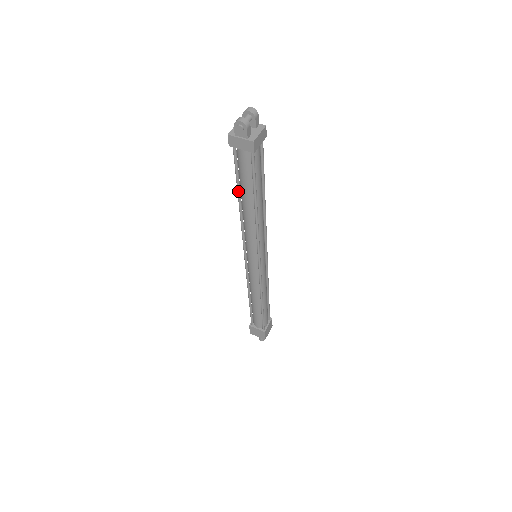
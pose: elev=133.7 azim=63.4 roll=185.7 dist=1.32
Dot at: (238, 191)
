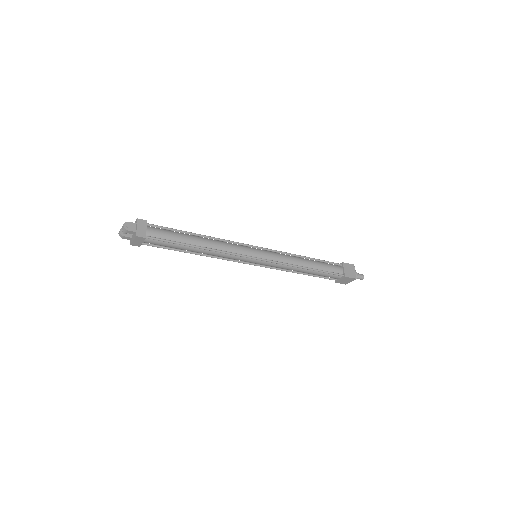
Dot at: occluded
